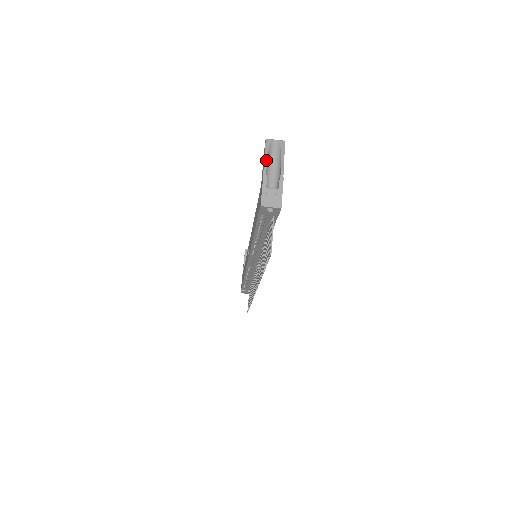
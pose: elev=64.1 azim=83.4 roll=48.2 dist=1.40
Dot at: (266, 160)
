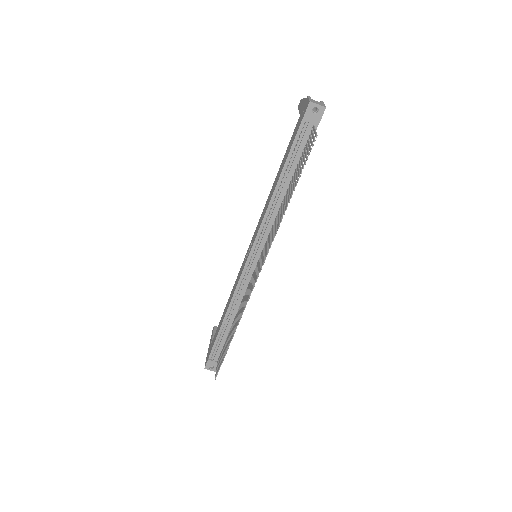
Dot at: occluded
